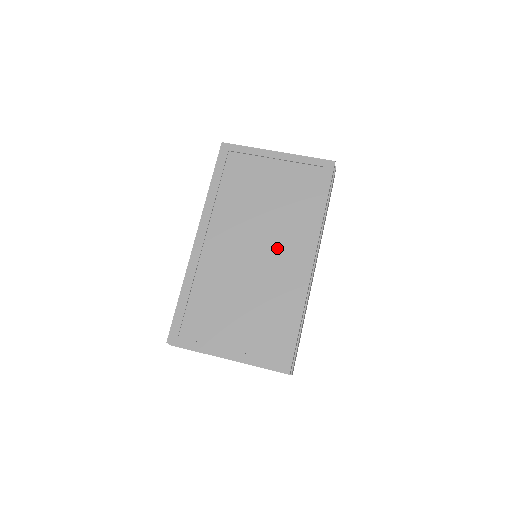
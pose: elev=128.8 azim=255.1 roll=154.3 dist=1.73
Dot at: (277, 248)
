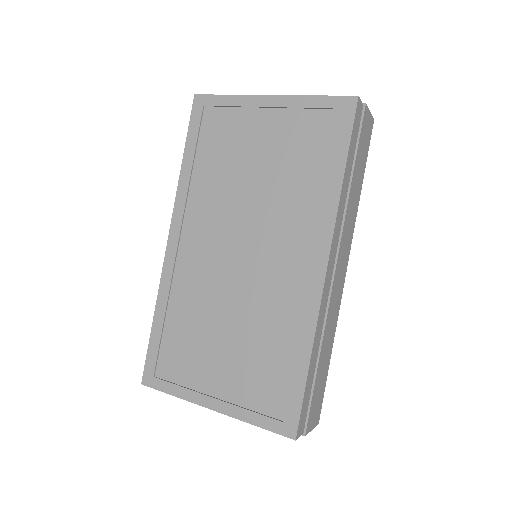
Dot at: (273, 248)
